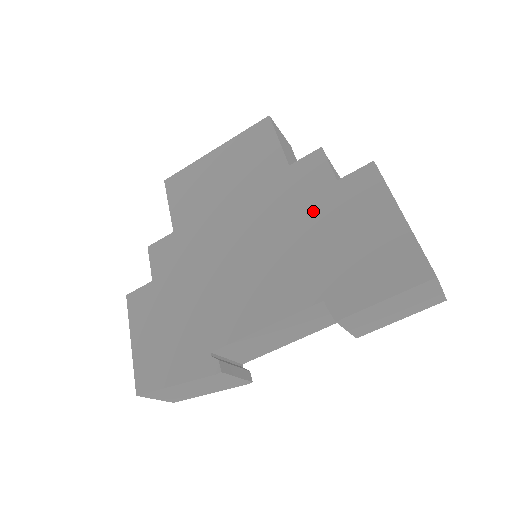
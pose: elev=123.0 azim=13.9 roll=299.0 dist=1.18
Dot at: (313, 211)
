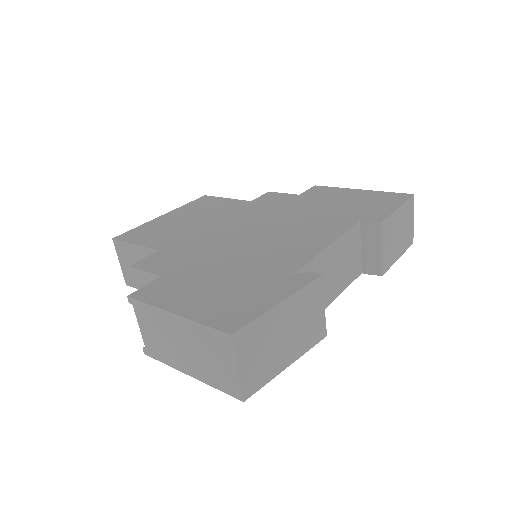
Dot at: (297, 205)
